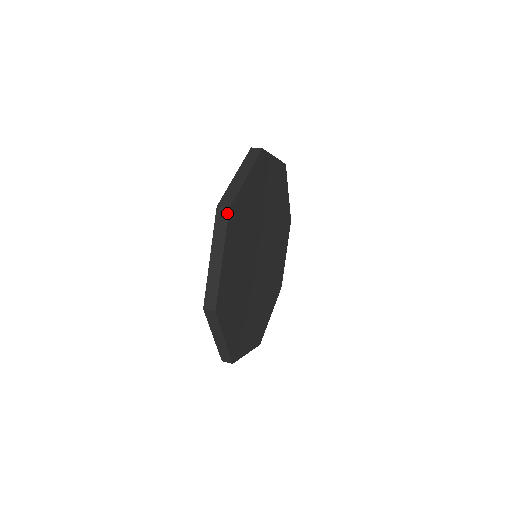
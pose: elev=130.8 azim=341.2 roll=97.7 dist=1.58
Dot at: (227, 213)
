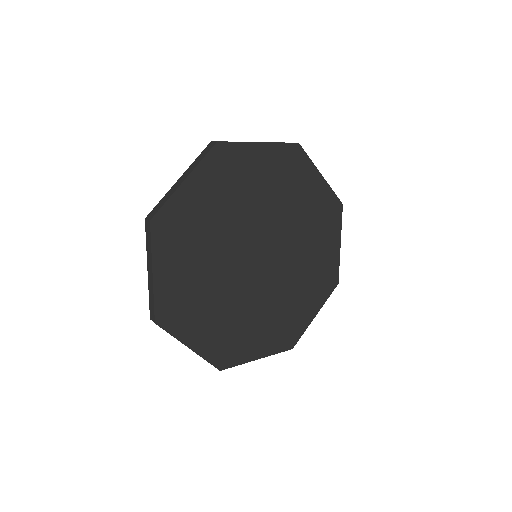
Dot at: occluded
